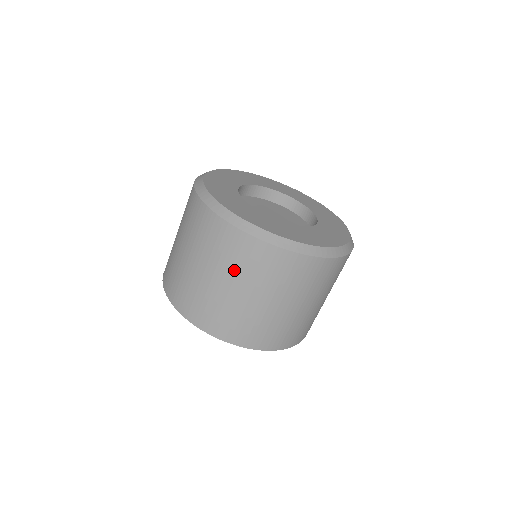
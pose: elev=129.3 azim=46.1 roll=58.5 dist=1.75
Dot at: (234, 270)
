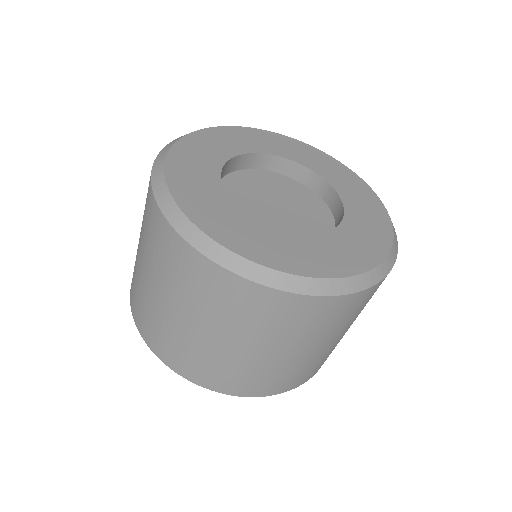
Dot at: (236, 324)
